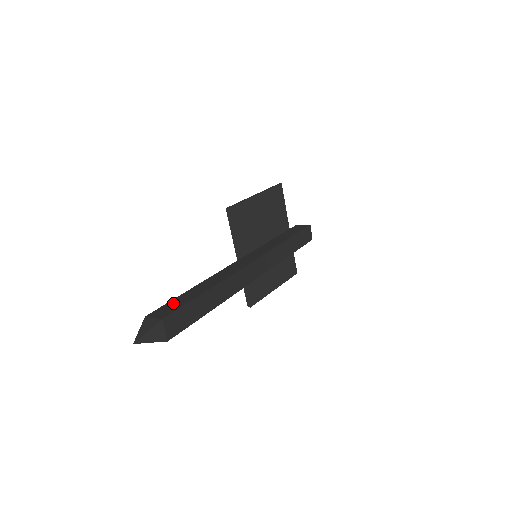
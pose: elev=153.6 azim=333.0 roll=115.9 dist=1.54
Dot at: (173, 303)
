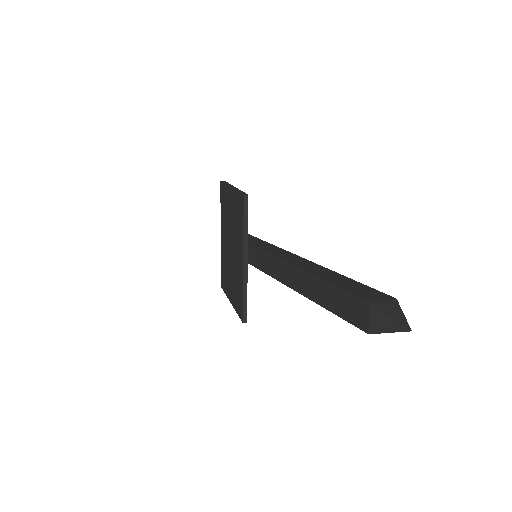
Dot at: (352, 289)
